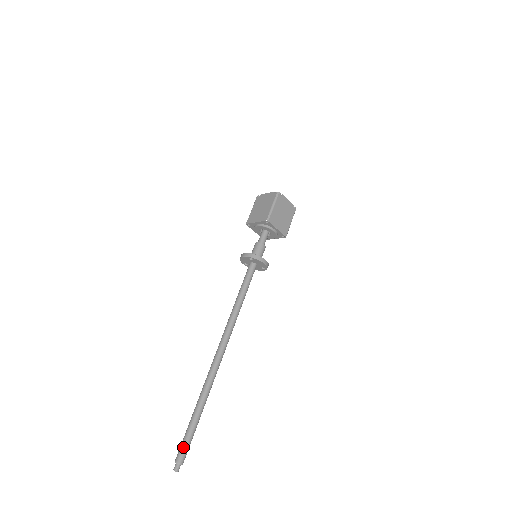
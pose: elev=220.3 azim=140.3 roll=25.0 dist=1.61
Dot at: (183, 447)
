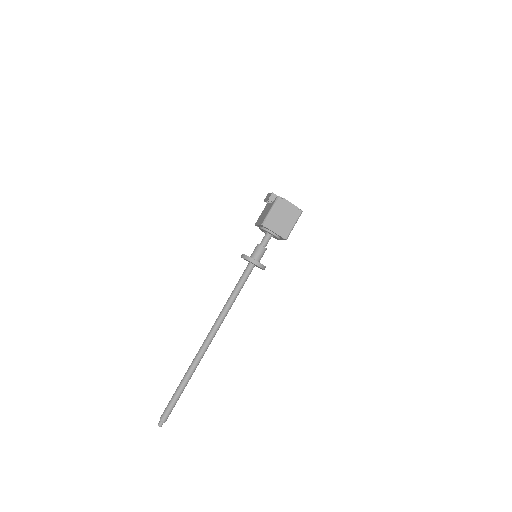
Dot at: (170, 412)
